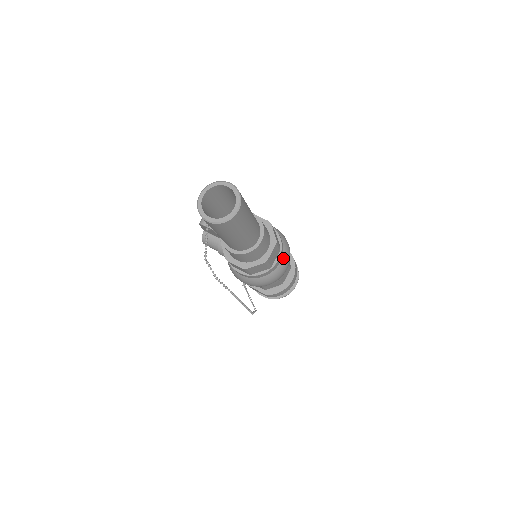
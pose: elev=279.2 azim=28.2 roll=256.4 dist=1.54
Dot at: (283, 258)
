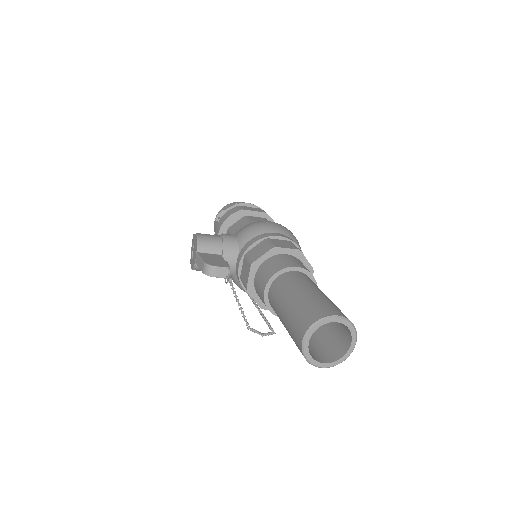
Dot at: occluded
